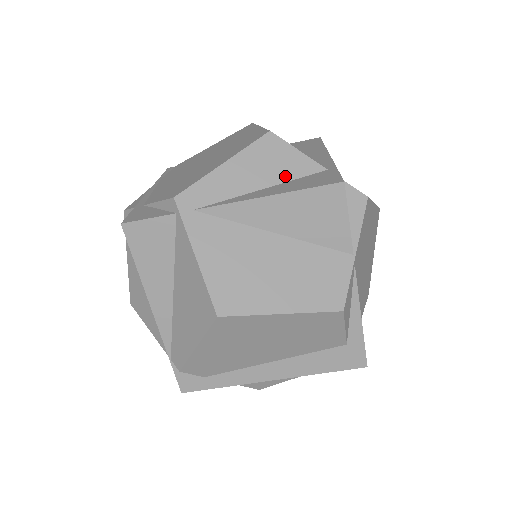
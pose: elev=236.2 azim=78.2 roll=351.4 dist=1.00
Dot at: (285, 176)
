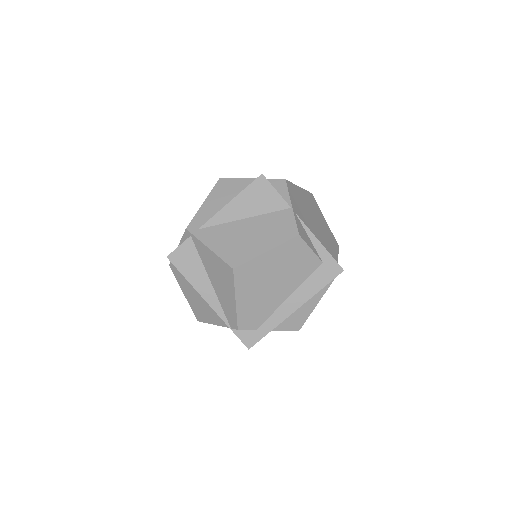
Dot at: (237, 192)
